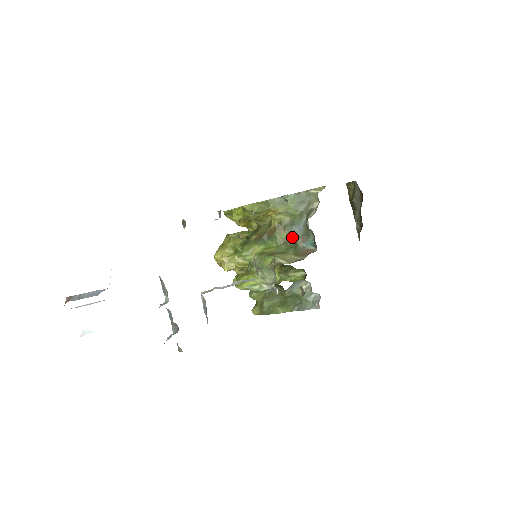
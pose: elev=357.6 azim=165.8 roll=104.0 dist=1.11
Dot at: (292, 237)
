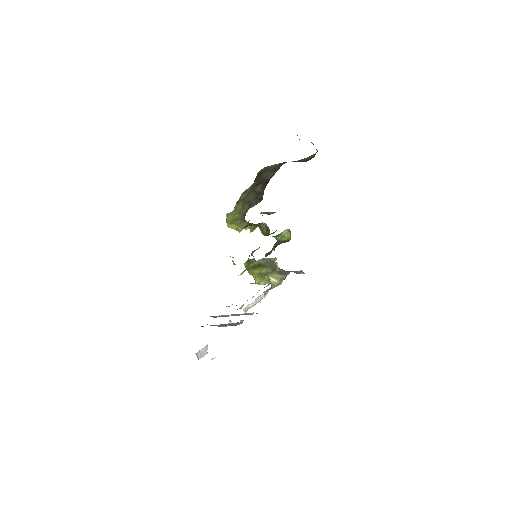
Dot at: (272, 266)
